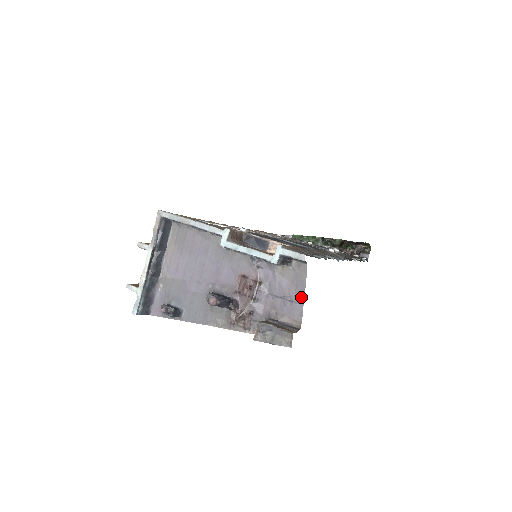
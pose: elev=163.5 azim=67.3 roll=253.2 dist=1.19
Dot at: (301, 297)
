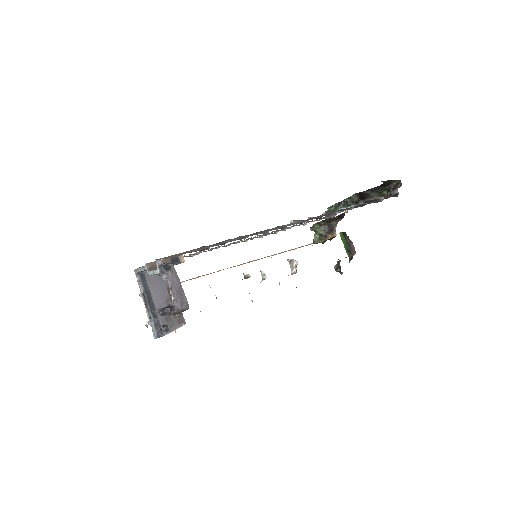
Dot at: (181, 287)
